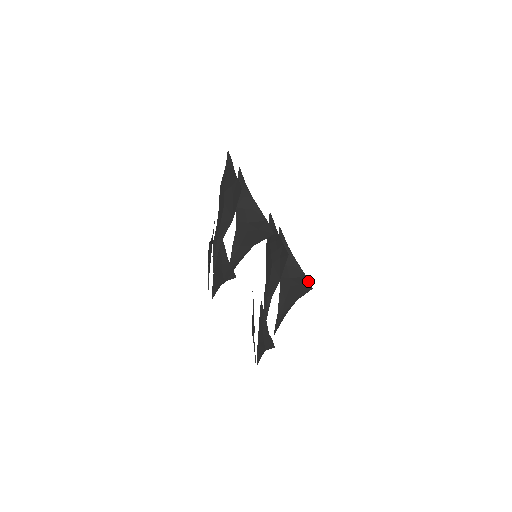
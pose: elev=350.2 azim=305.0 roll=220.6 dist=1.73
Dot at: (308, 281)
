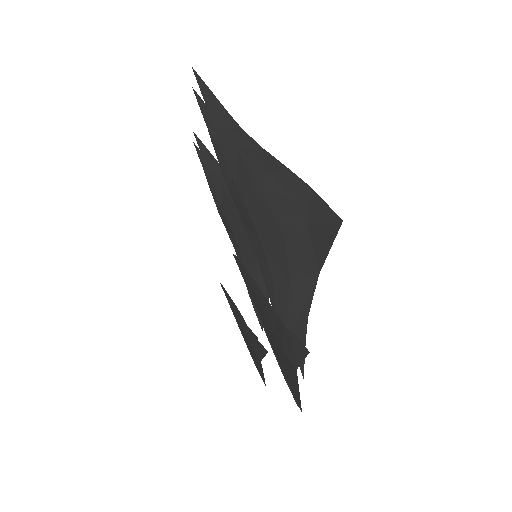
Dot at: occluded
